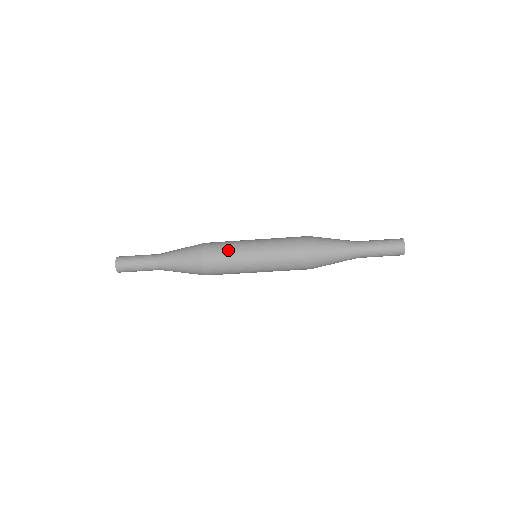
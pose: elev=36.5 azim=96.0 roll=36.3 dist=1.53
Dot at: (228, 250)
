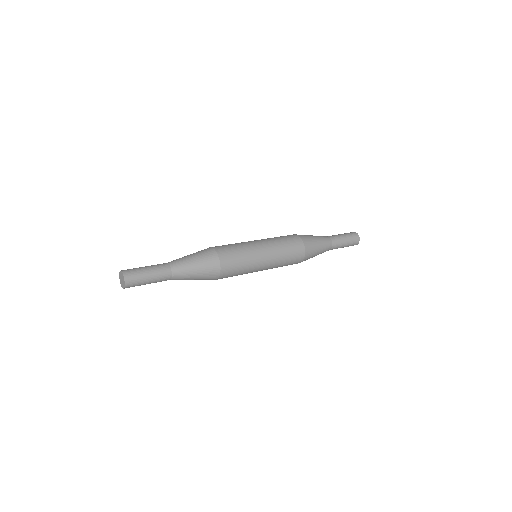
Dot at: (241, 273)
